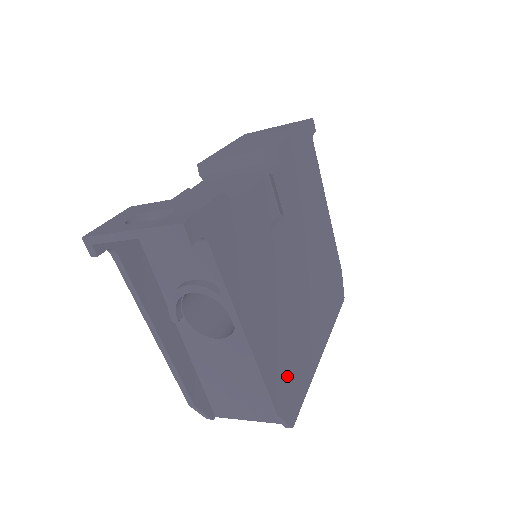
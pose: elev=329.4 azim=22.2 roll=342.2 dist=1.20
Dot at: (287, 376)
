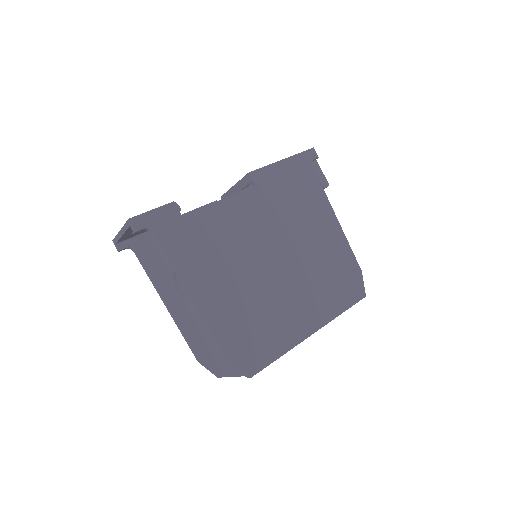
Dot at: (246, 336)
